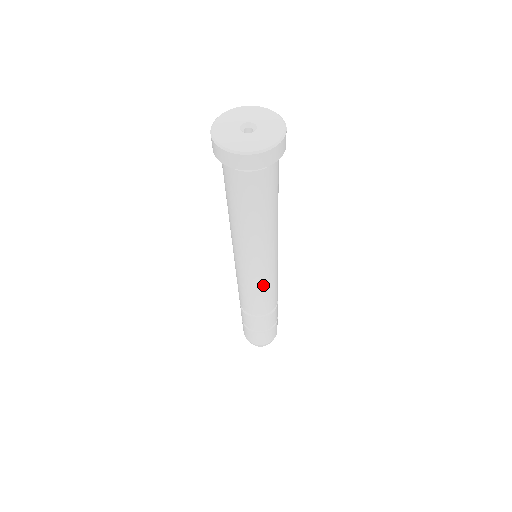
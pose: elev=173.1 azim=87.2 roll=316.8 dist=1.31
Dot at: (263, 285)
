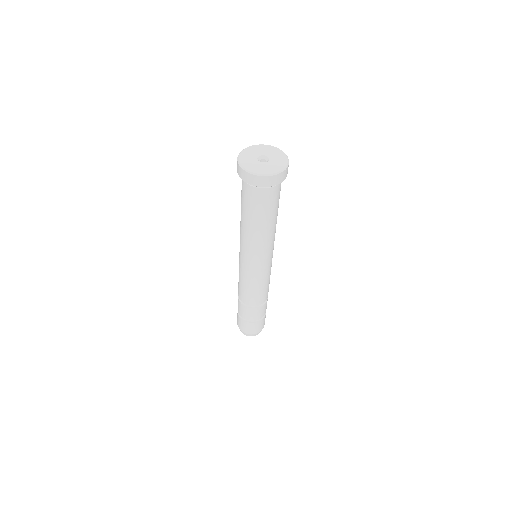
Dot at: (255, 279)
